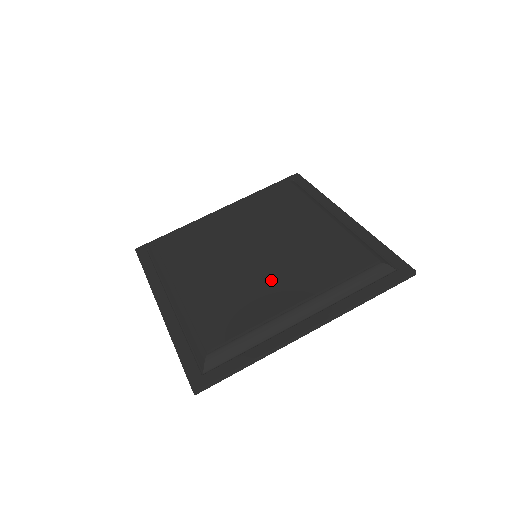
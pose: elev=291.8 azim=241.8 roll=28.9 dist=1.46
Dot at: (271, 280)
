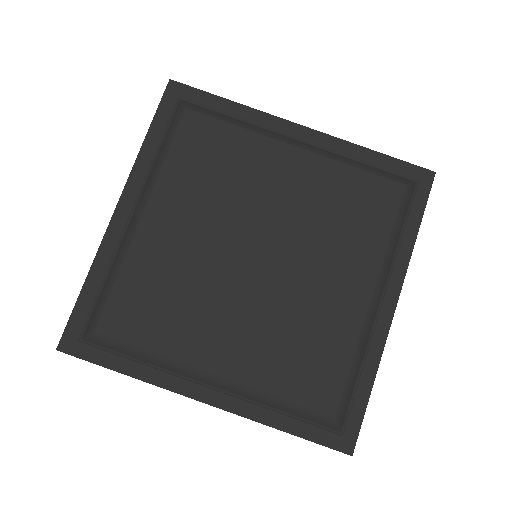
Dot at: (228, 316)
